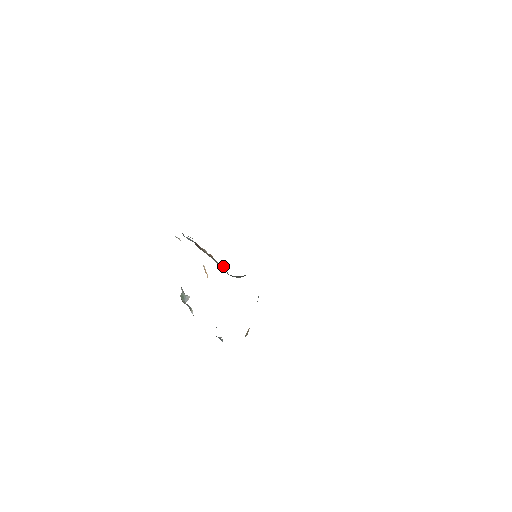
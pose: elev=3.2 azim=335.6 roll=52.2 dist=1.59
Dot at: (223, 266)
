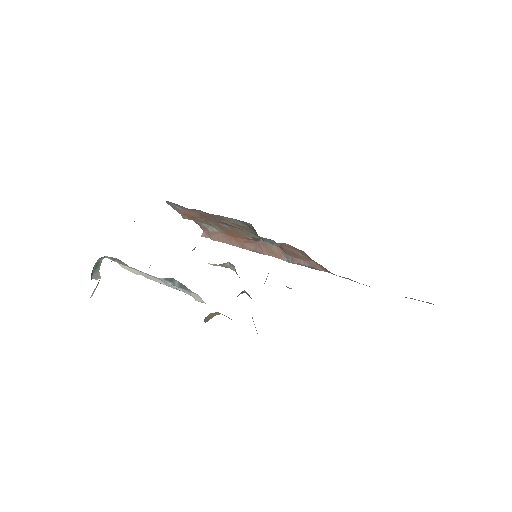
Dot at: occluded
